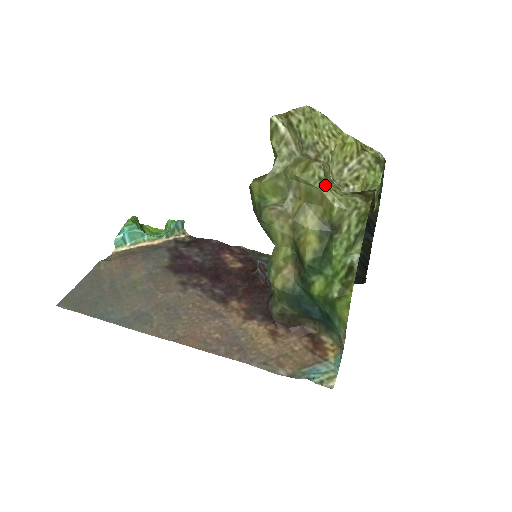
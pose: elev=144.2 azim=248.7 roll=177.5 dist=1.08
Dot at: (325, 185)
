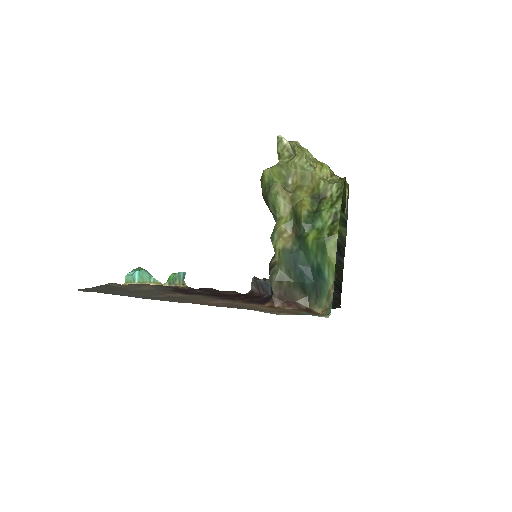
Dot at: (314, 169)
